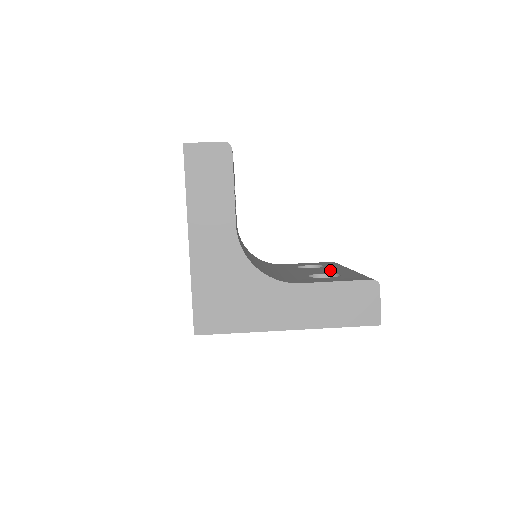
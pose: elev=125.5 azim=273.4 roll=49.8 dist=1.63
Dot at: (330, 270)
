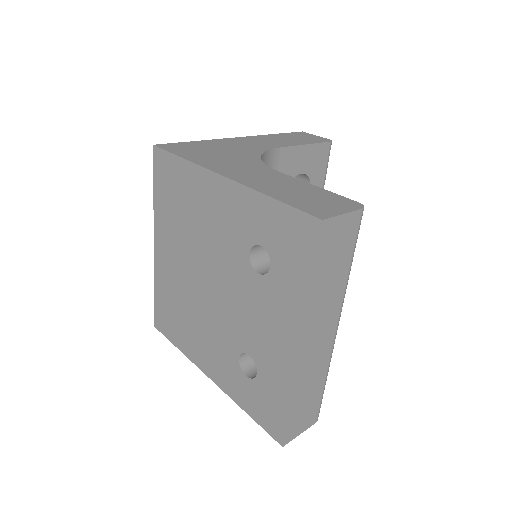
Dot at: occluded
